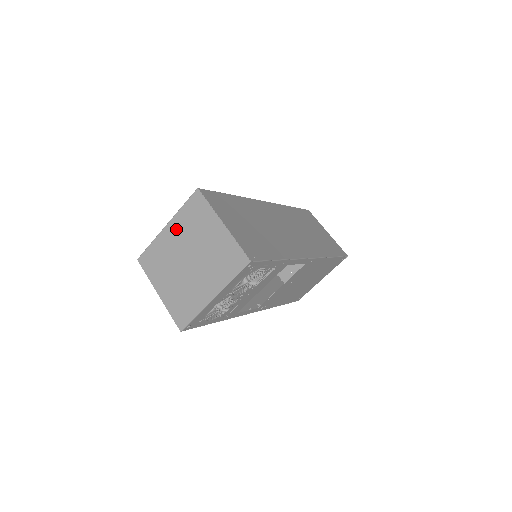
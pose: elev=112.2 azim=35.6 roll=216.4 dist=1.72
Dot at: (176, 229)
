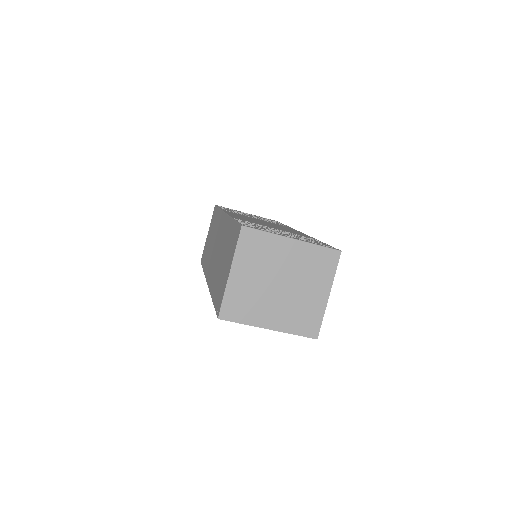
Dot at: (297, 252)
